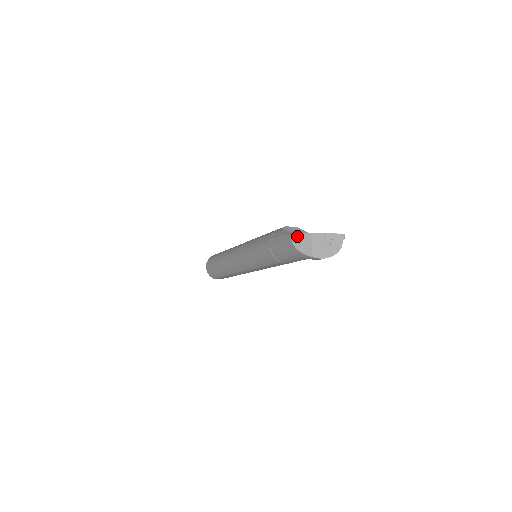
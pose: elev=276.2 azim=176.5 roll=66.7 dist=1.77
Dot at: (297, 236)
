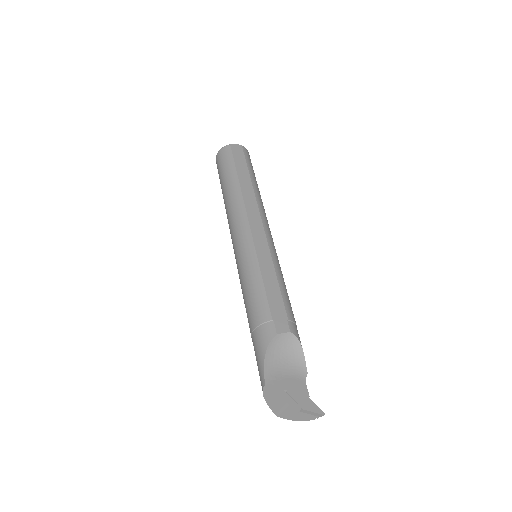
Dot at: (270, 392)
